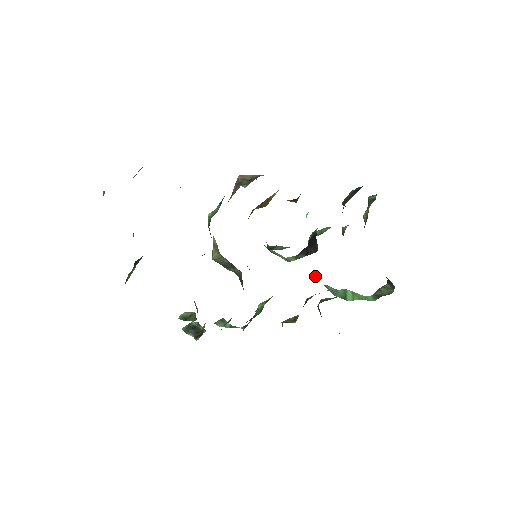
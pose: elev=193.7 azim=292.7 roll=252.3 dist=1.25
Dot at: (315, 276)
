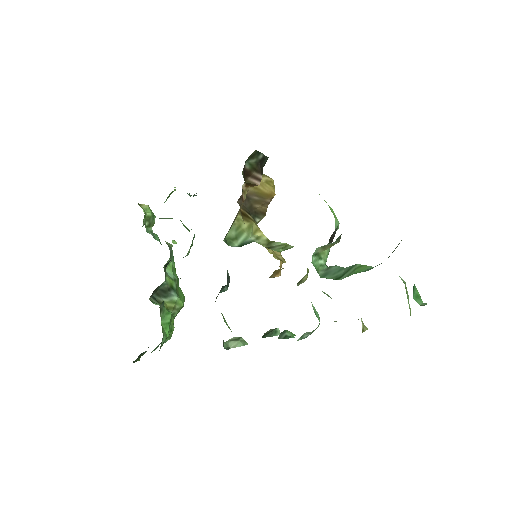
Dot at: occluded
